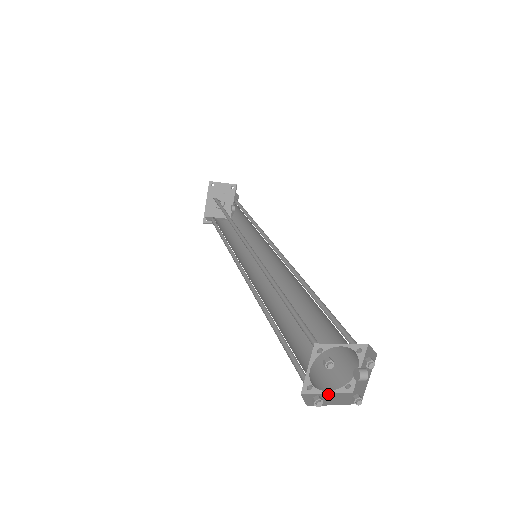
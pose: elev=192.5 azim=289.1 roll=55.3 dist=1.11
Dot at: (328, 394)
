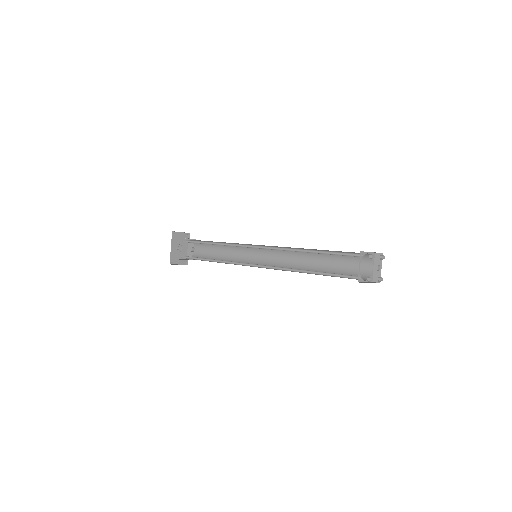
Dot at: (366, 282)
